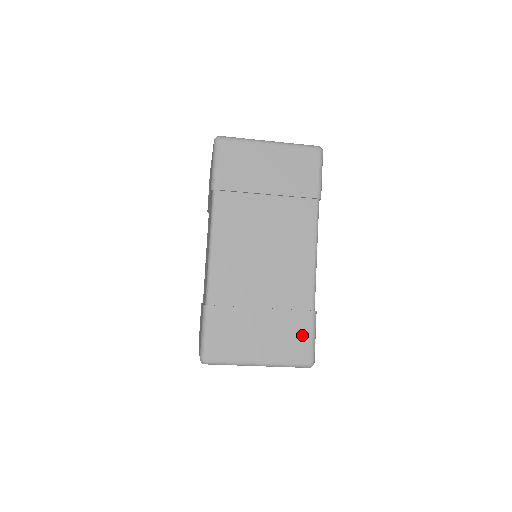
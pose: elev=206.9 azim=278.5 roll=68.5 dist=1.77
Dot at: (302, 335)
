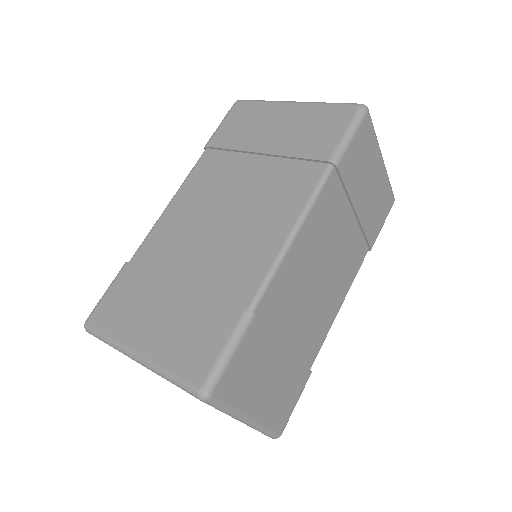
Dot at: (293, 397)
